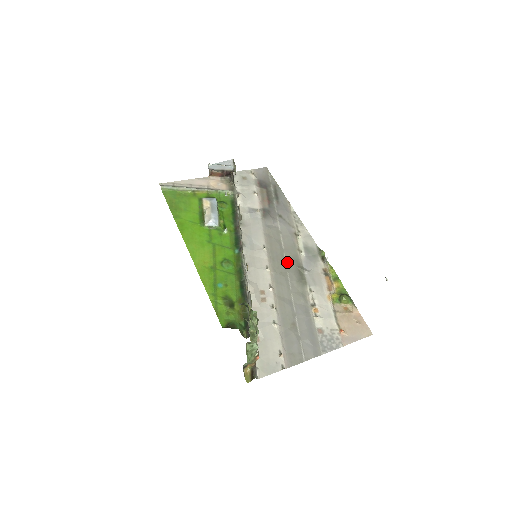
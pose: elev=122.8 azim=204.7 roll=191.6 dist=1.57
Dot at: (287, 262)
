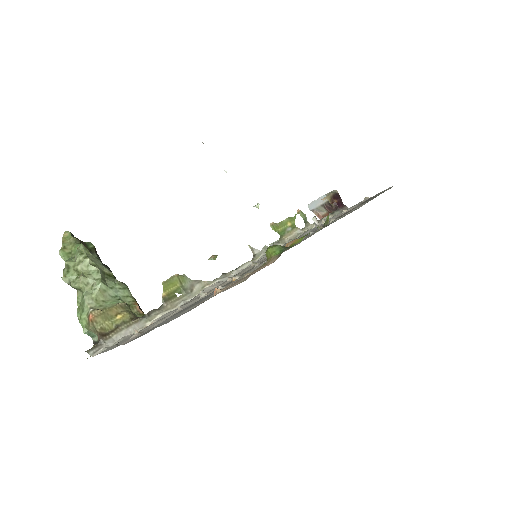
Dot at: occluded
